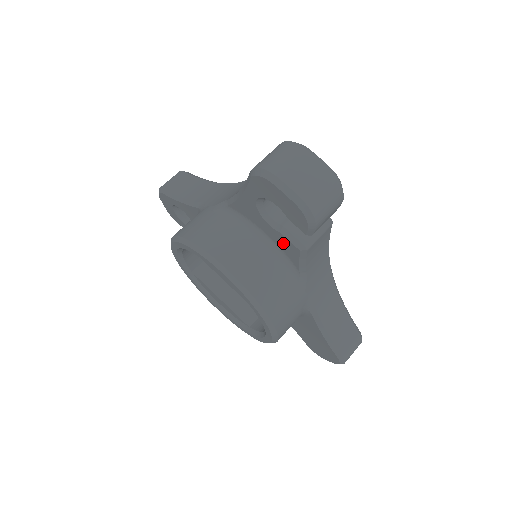
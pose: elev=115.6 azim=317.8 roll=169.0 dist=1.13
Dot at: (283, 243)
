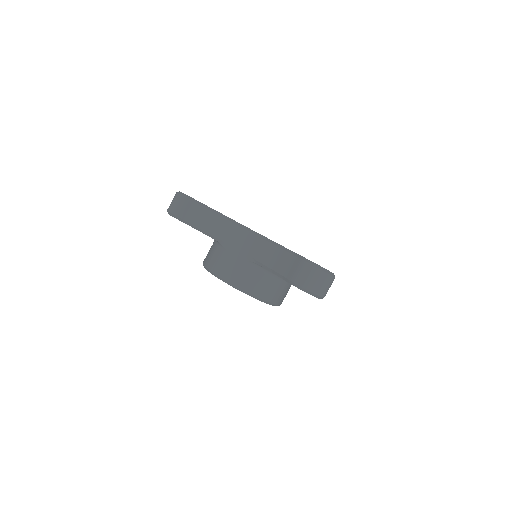
Dot at: occluded
